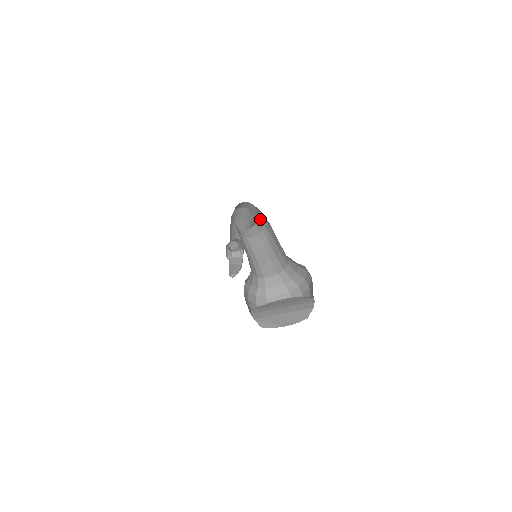
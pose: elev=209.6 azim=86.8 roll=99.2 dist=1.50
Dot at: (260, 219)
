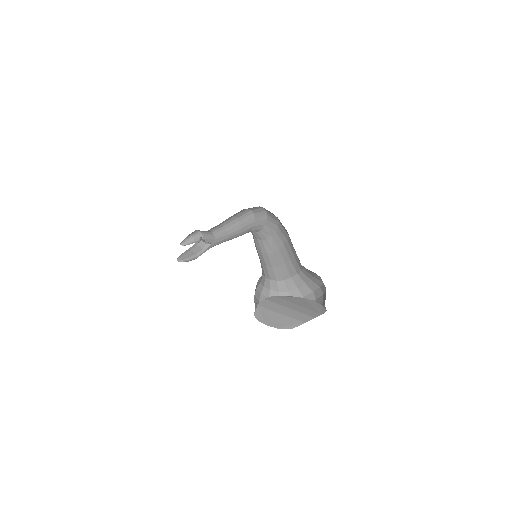
Dot at: (268, 229)
